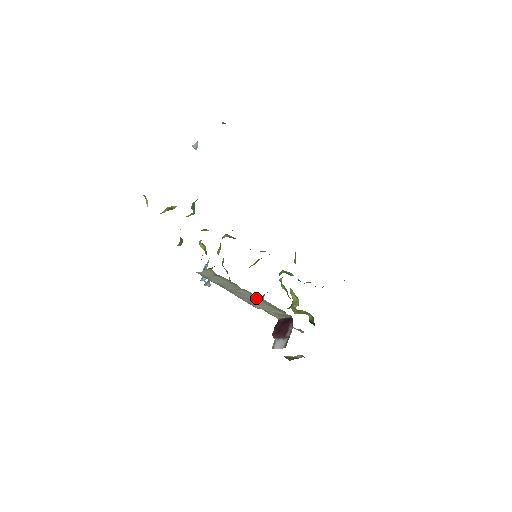
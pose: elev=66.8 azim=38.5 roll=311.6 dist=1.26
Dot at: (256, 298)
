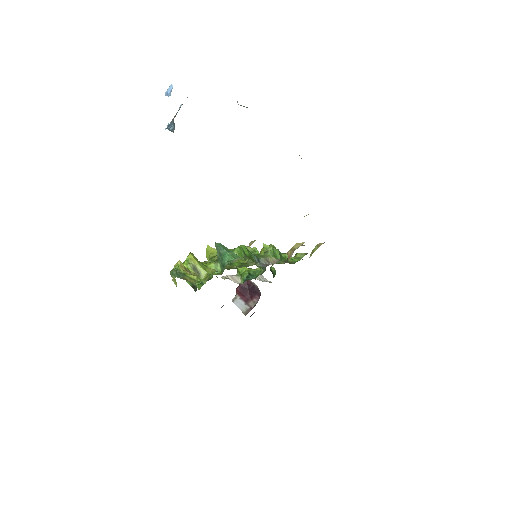
Dot at: occluded
